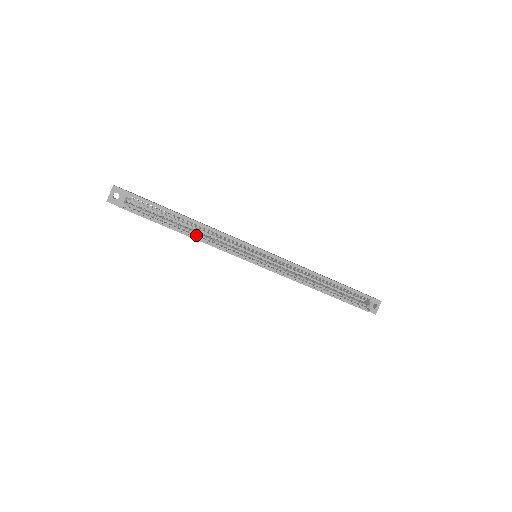
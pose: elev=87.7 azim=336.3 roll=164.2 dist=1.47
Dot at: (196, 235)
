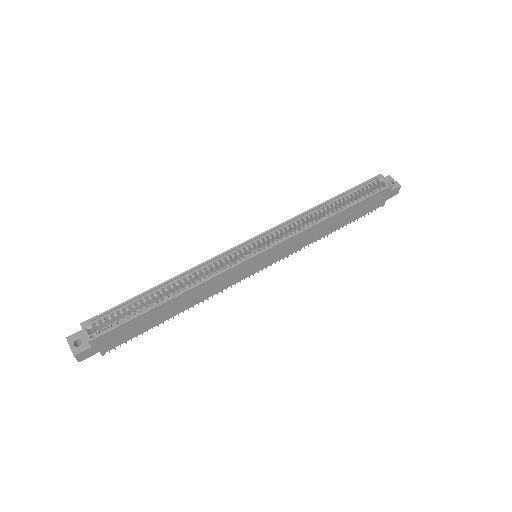
Dot at: occluded
